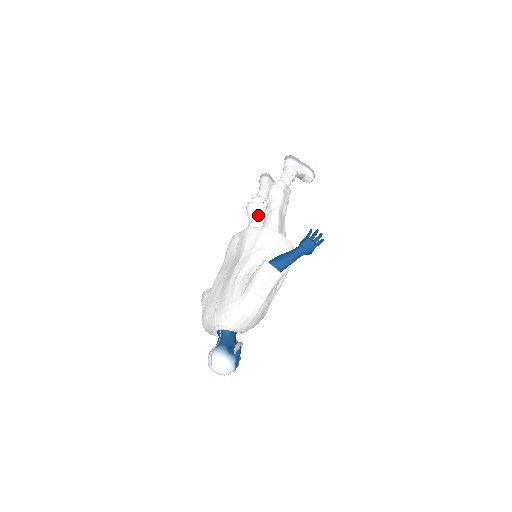
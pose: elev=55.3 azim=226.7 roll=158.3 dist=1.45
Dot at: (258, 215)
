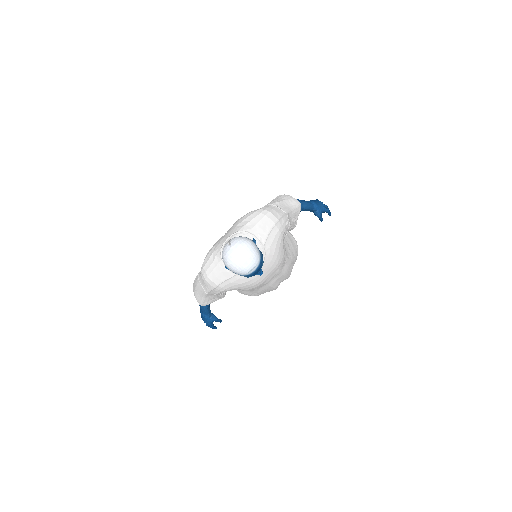
Dot at: occluded
